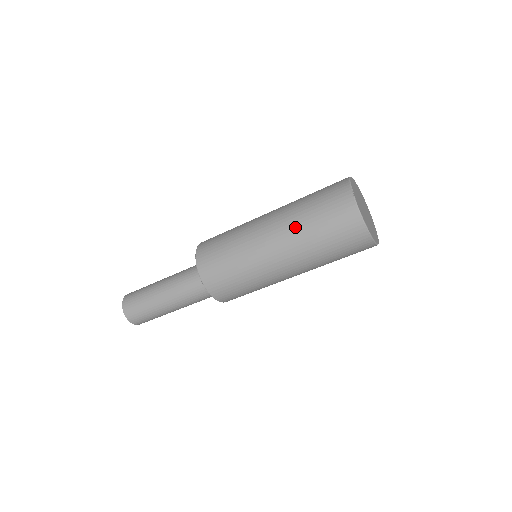
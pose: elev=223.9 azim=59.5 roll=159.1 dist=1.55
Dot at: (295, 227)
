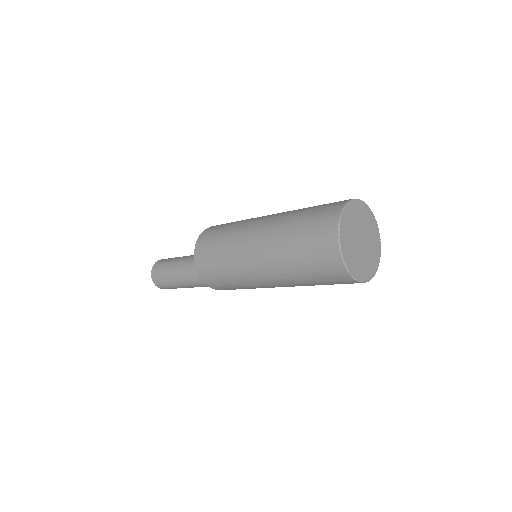
Dot at: occluded
